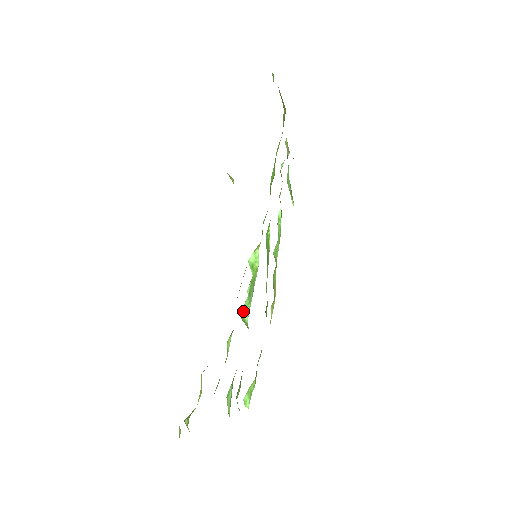
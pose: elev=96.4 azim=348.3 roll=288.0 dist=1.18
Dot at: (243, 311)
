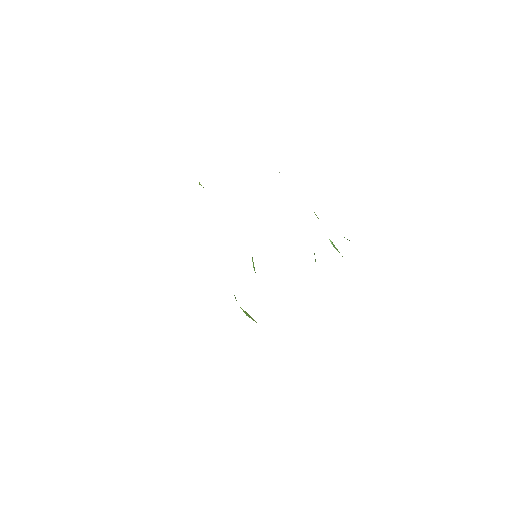
Dot at: occluded
